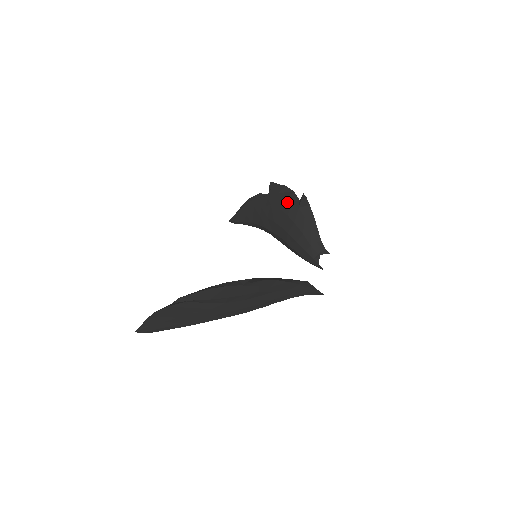
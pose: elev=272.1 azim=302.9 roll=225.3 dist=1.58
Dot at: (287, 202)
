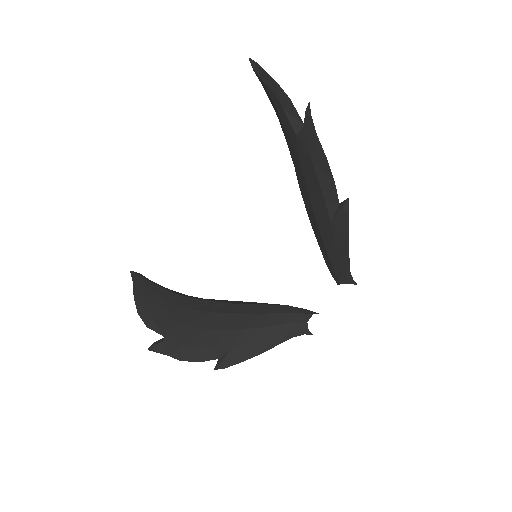
Dot at: (318, 194)
